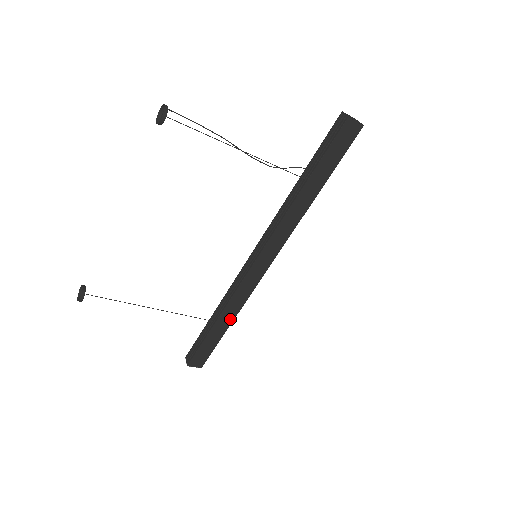
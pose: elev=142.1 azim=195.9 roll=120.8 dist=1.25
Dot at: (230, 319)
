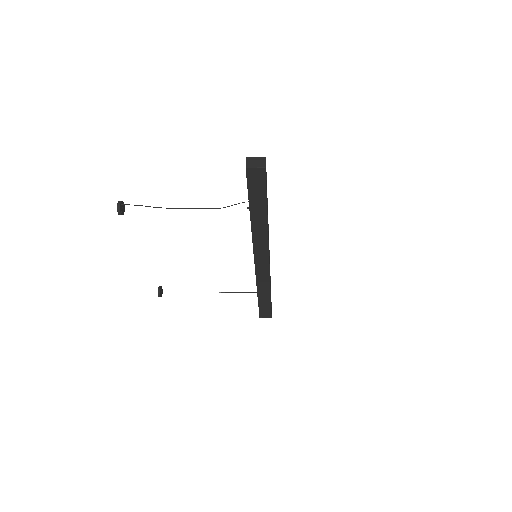
Dot at: (267, 292)
